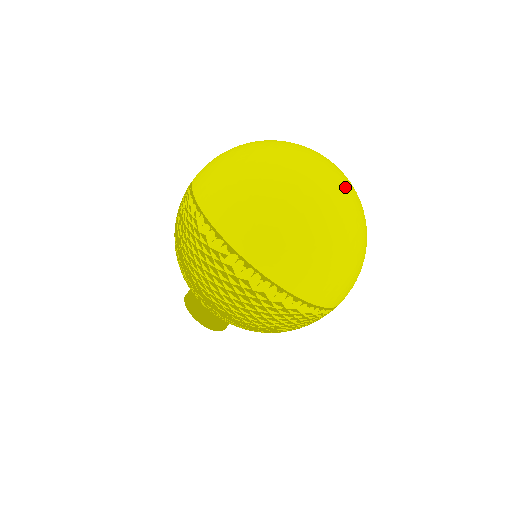
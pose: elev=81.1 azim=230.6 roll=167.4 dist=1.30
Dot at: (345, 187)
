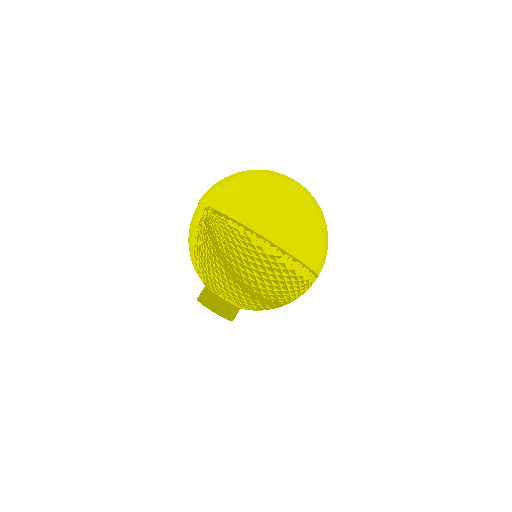
Dot at: occluded
